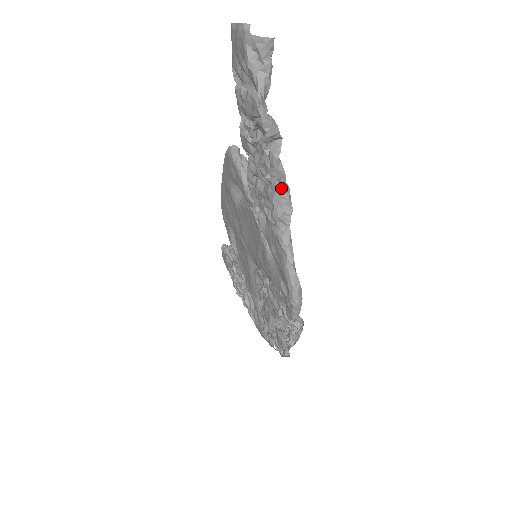
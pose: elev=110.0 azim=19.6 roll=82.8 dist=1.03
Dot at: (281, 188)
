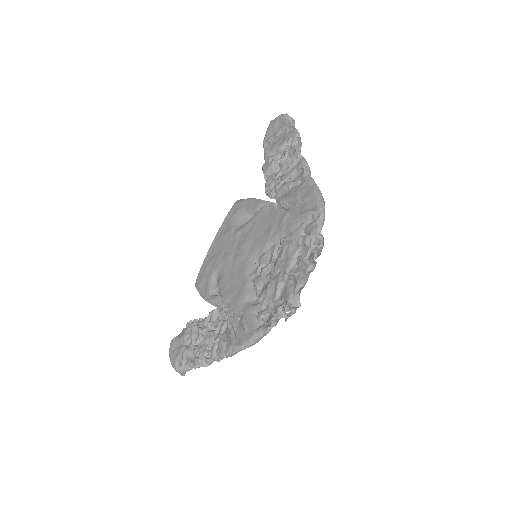
Dot at: occluded
